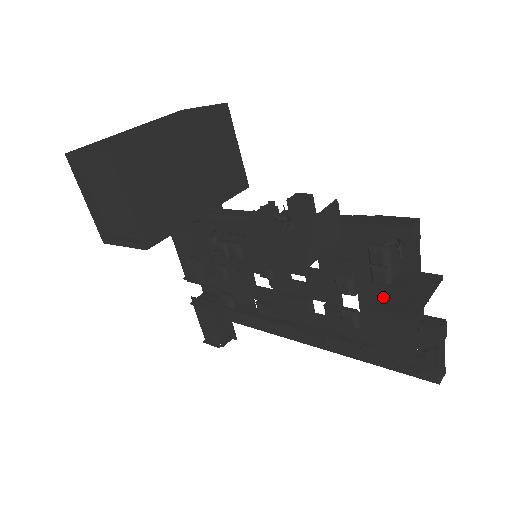
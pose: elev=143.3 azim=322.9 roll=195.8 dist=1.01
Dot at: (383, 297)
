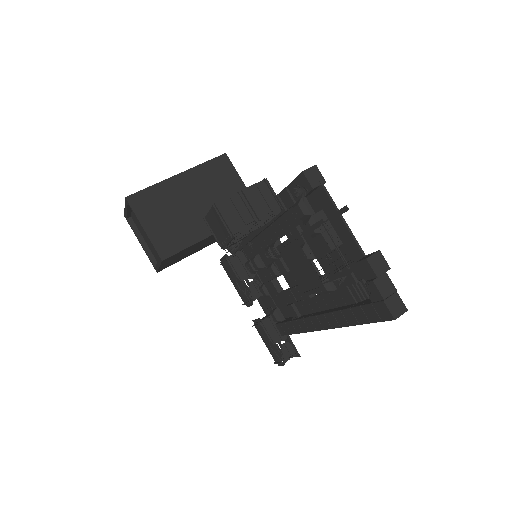
Dot at: (296, 237)
